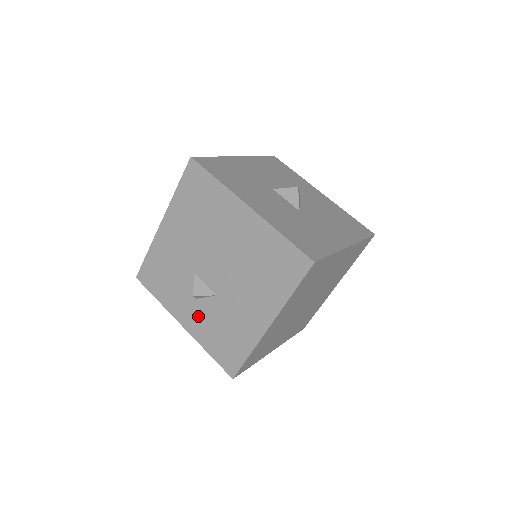
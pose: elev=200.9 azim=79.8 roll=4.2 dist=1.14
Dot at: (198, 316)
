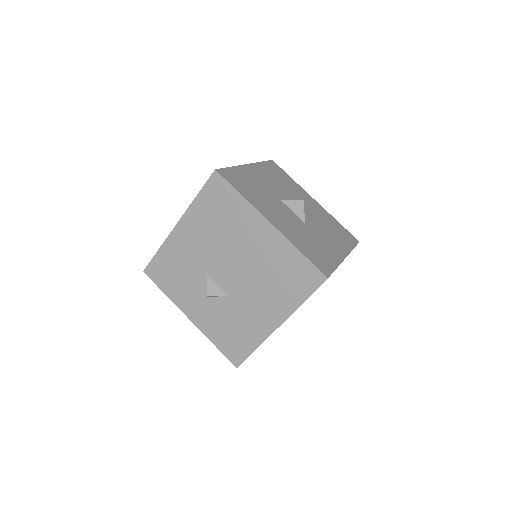
Dot at: (207, 312)
